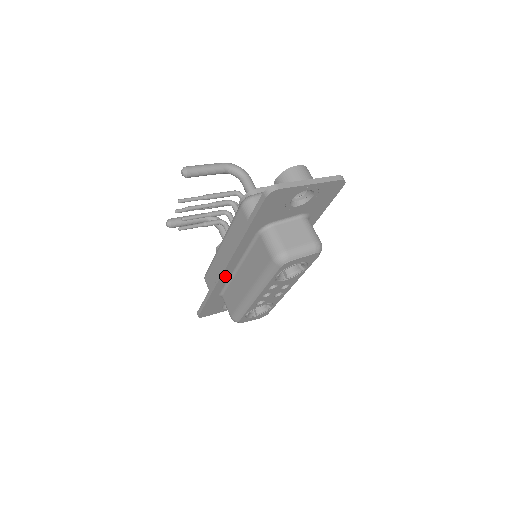
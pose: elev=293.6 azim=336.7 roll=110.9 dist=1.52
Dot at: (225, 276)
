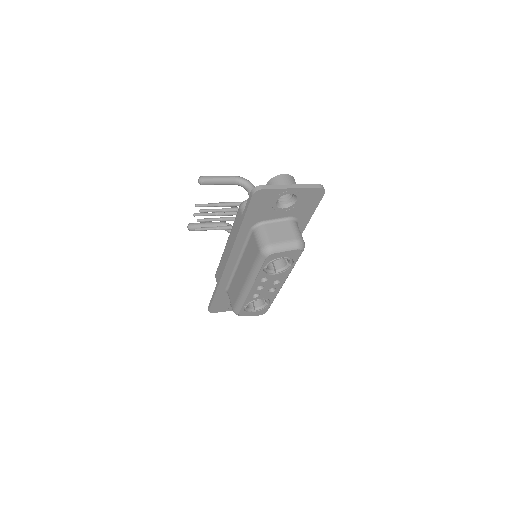
Dot at: (228, 271)
